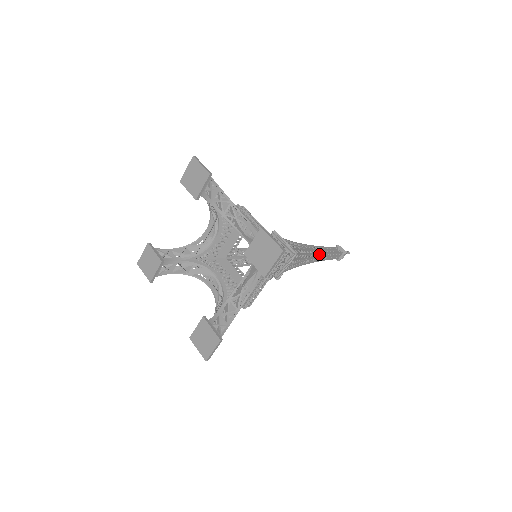
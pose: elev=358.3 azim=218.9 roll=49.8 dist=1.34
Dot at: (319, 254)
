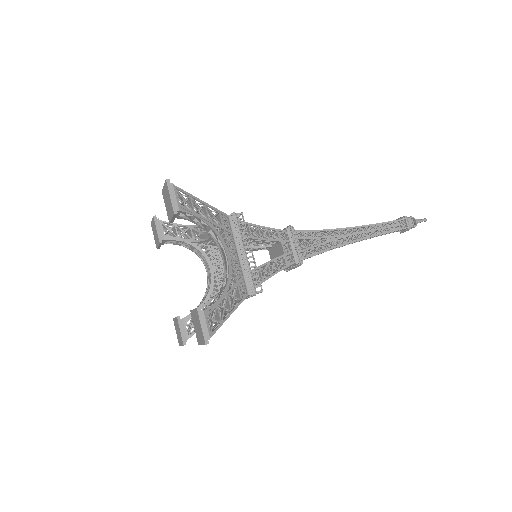
Dot at: (358, 240)
